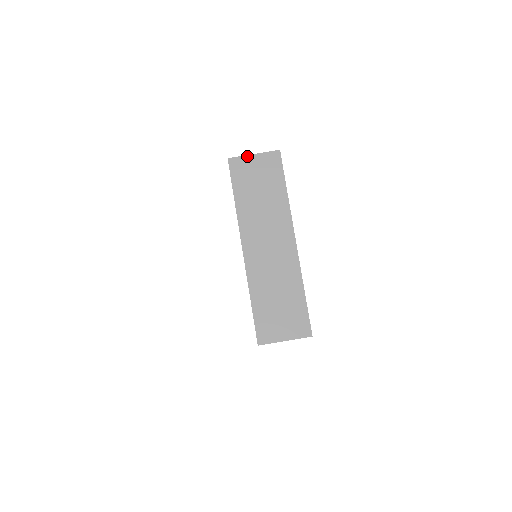
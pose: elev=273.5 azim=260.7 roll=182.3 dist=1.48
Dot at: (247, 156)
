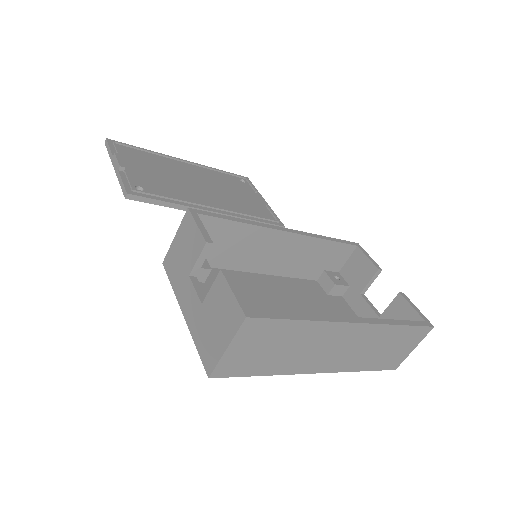
Dot at: (223, 357)
